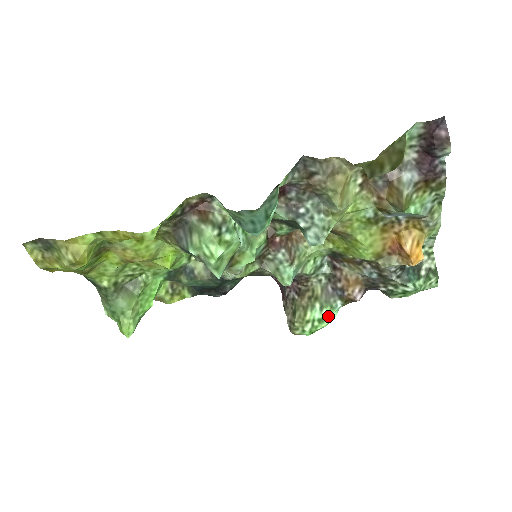
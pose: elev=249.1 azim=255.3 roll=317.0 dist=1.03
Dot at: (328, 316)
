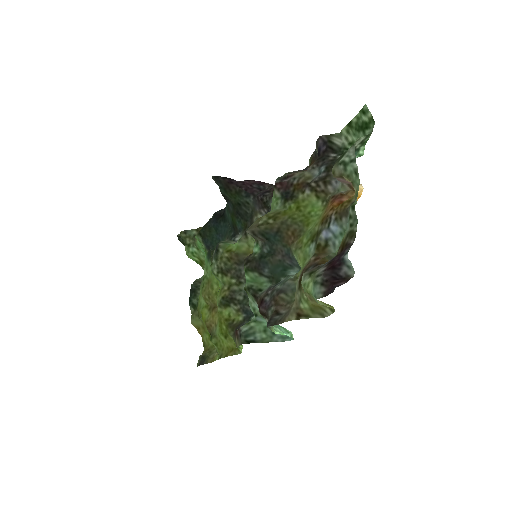
Dot at: occluded
